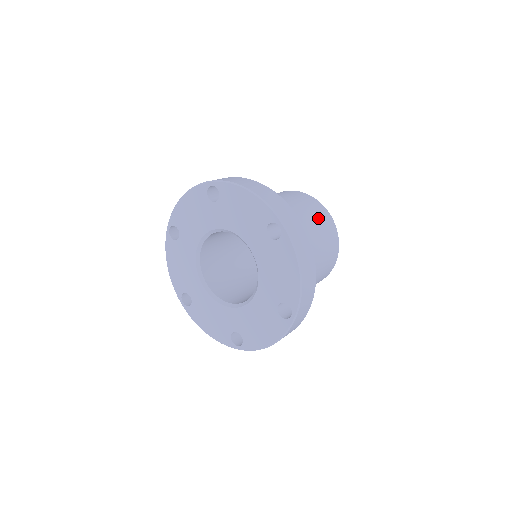
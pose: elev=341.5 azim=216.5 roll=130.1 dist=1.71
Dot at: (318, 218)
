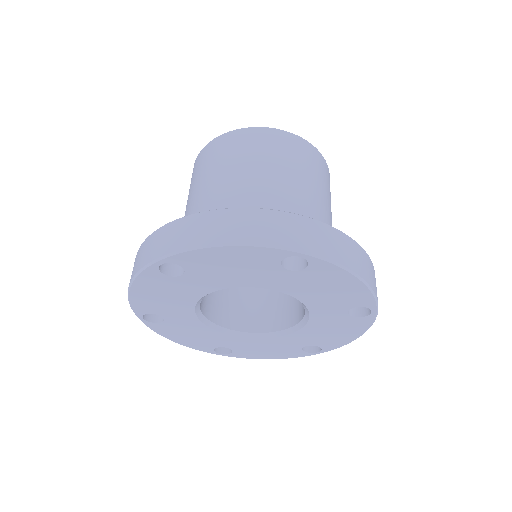
Dot at: (287, 156)
